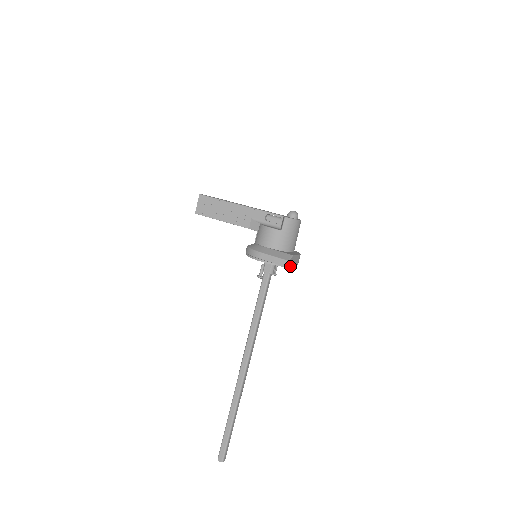
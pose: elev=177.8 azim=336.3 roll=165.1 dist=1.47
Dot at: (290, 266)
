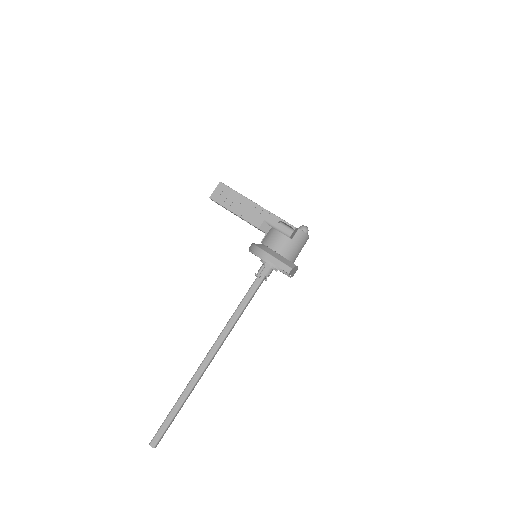
Dot at: (290, 274)
